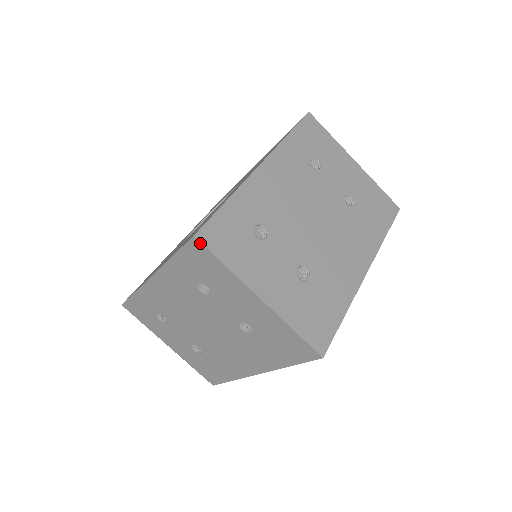
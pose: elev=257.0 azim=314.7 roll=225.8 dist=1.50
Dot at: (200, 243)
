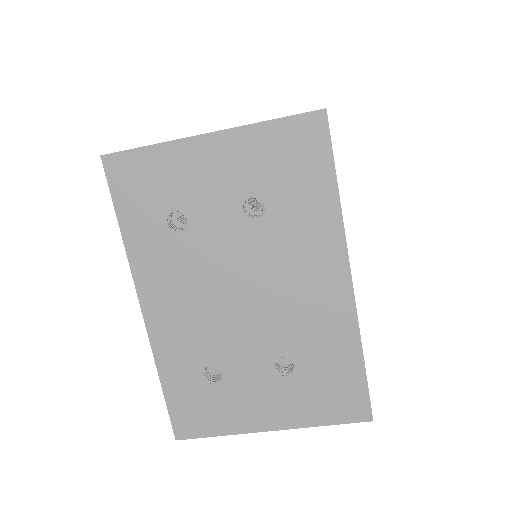
Dot at: (185, 438)
